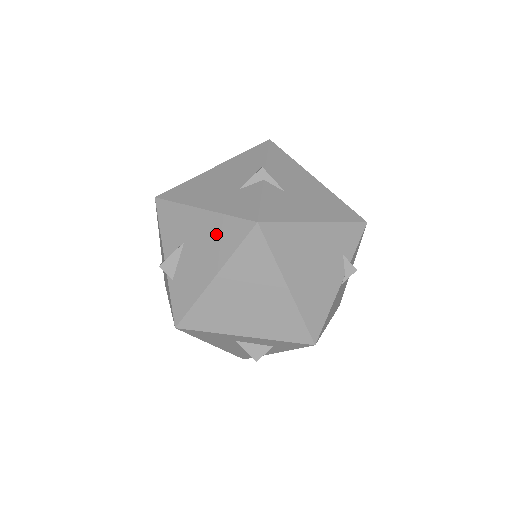
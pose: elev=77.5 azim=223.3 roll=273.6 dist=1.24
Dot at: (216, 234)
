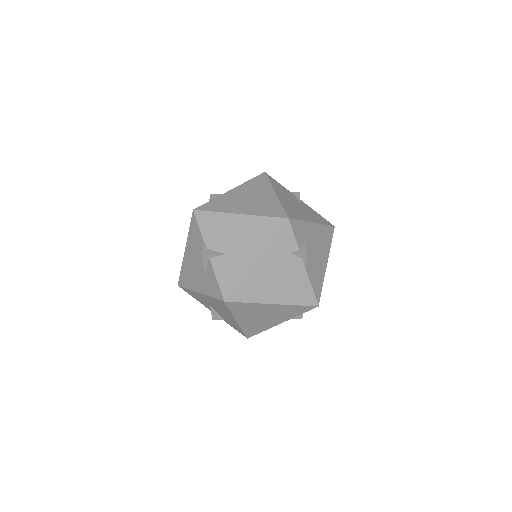
Dot at: (216, 304)
